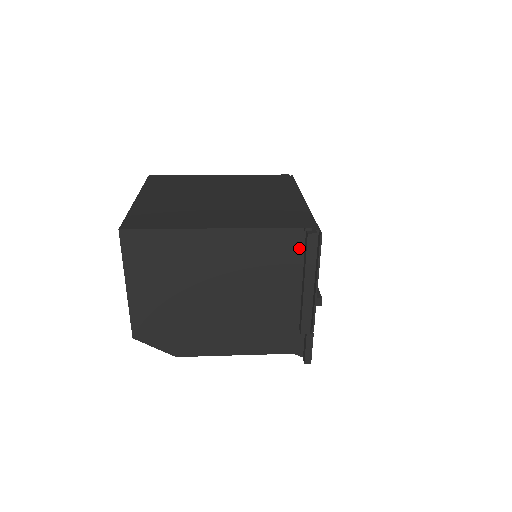
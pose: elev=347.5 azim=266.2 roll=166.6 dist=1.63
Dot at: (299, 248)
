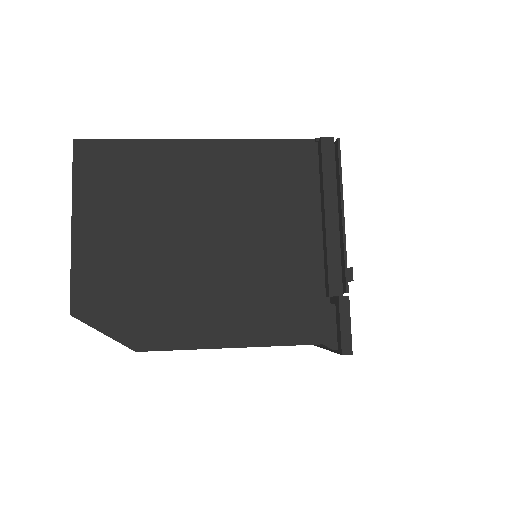
Dot at: (311, 167)
